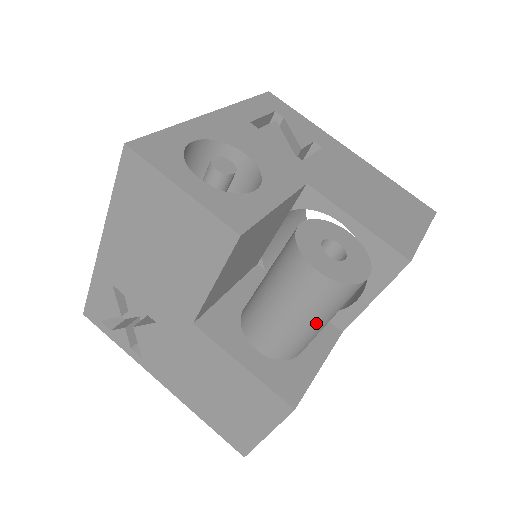
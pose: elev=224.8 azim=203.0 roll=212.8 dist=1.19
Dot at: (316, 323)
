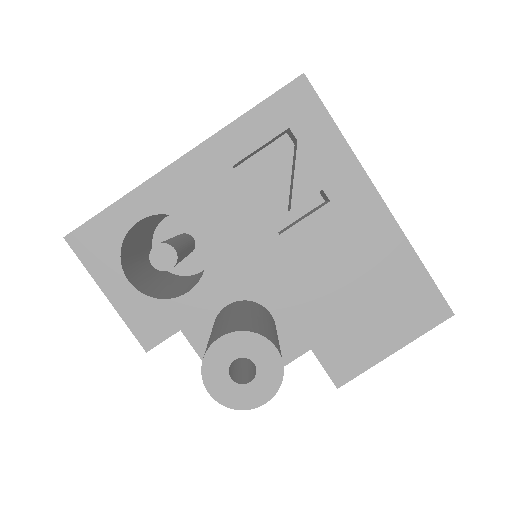
Dot at: occluded
